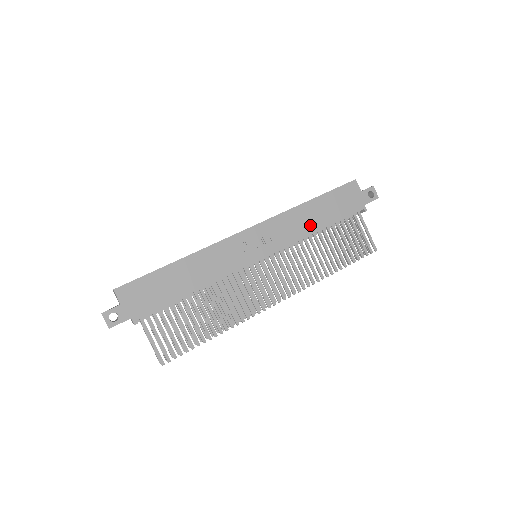
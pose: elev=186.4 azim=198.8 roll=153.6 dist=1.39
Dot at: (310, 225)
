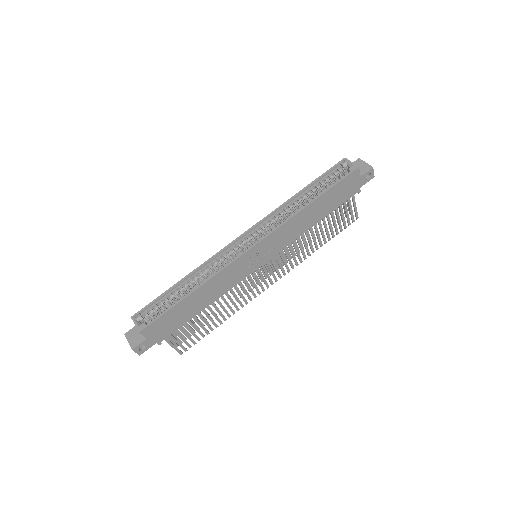
Dot at: (308, 223)
